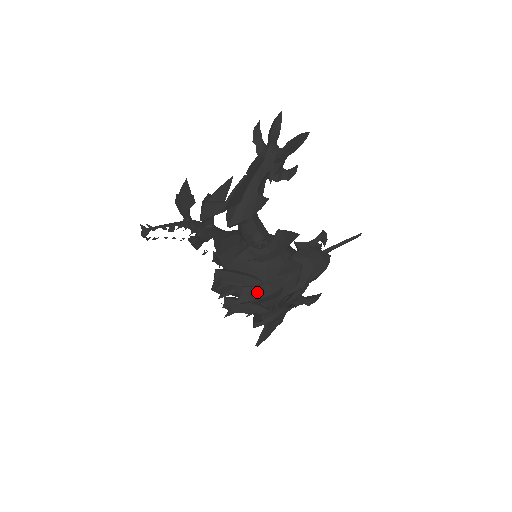
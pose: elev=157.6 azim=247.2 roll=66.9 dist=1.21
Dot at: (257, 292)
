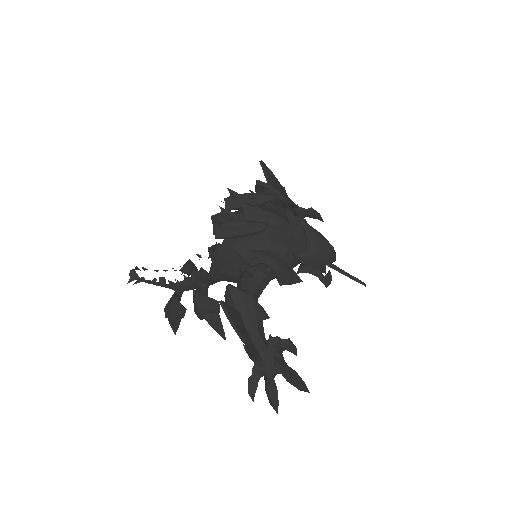
Dot at: (264, 208)
